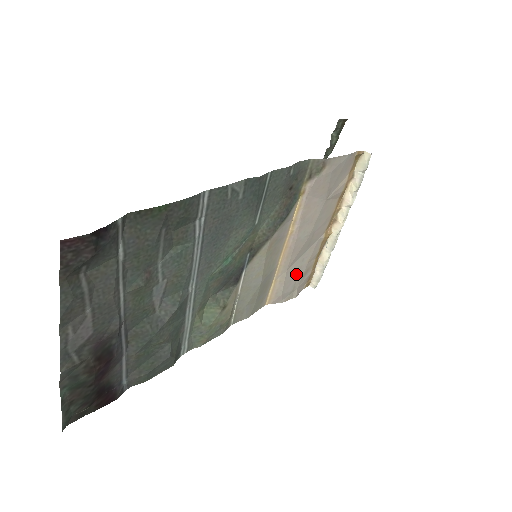
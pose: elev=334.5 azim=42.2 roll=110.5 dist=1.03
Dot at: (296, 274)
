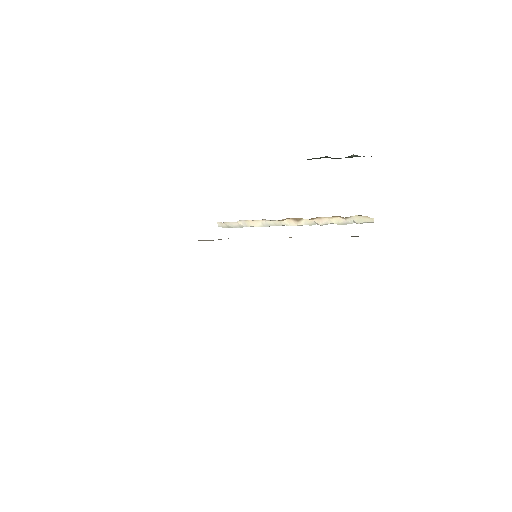
Dot at: occluded
